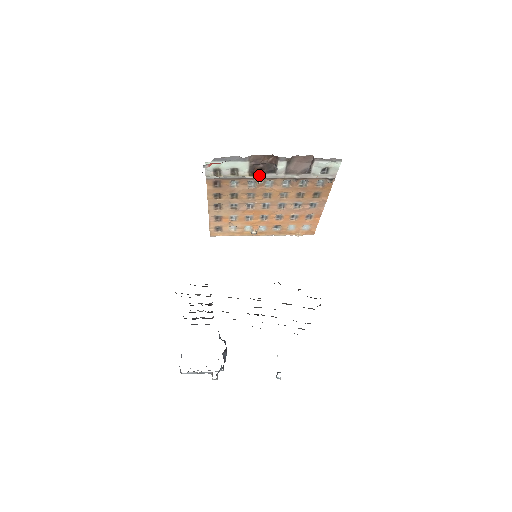
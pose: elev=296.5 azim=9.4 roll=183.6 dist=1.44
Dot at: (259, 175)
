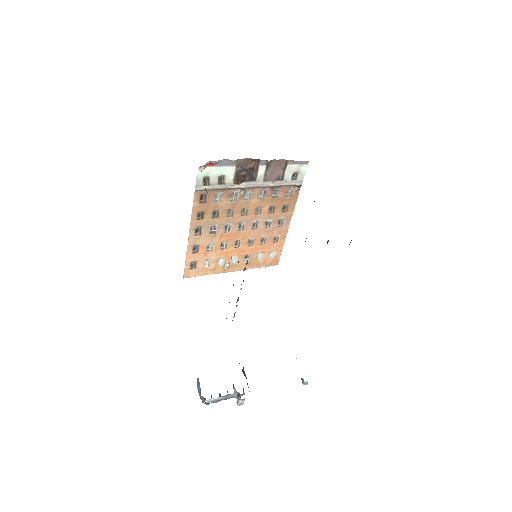
Dot at: (241, 184)
